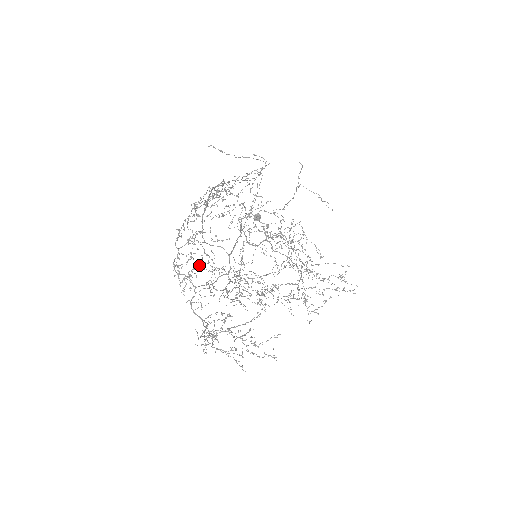
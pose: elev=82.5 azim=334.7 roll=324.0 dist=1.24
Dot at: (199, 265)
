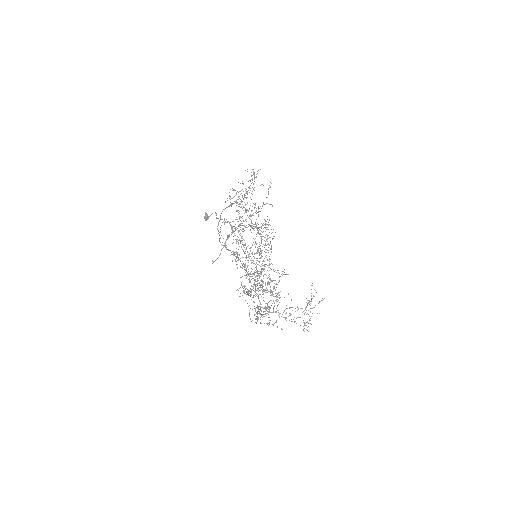
Dot at: occluded
